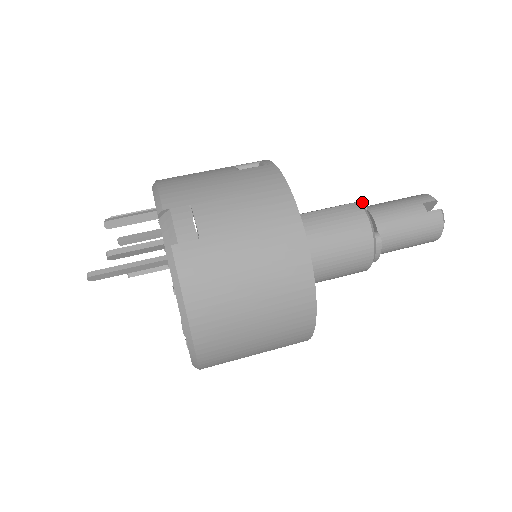
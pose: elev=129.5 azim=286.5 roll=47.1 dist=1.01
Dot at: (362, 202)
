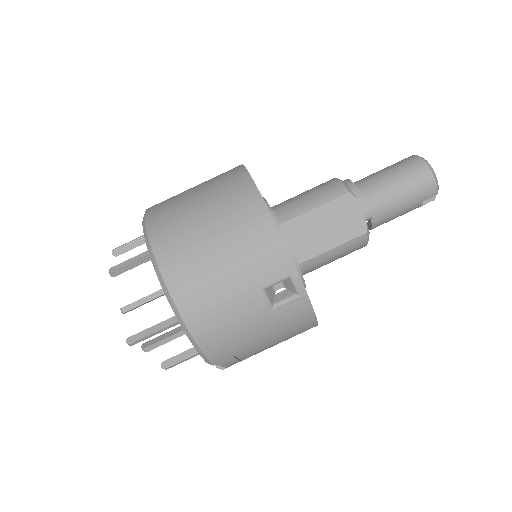
Dot at: (370, 217)
